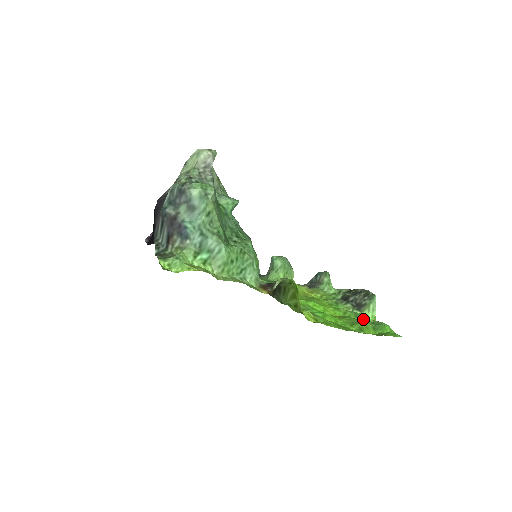
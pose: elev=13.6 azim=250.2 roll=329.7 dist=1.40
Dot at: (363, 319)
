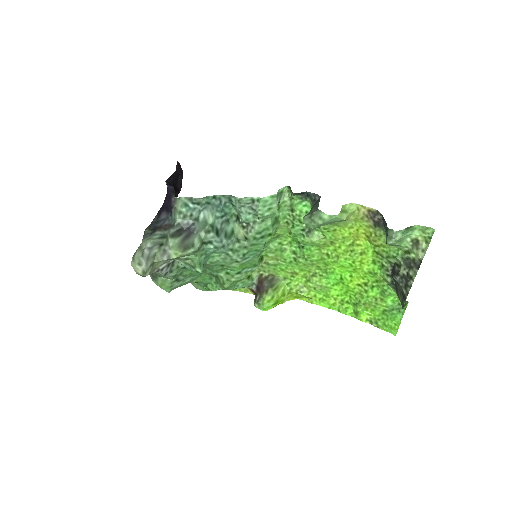
Dot at: (384, 300)
